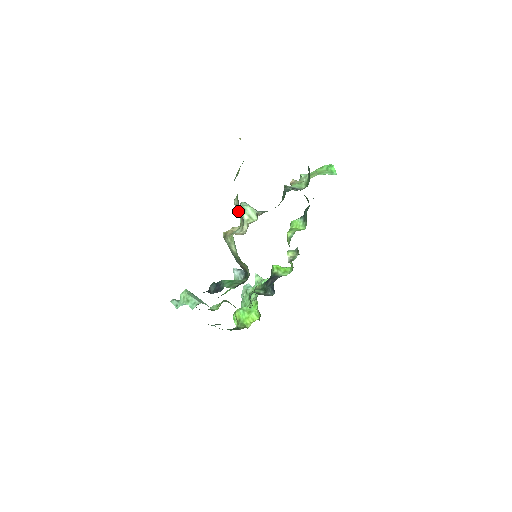
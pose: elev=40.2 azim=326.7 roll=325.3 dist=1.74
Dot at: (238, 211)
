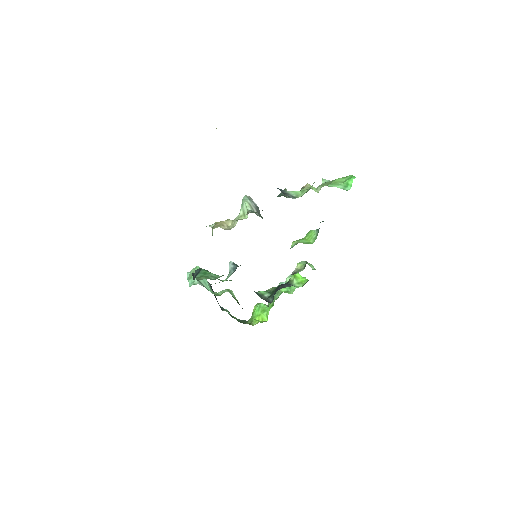
Dot at: occluded
